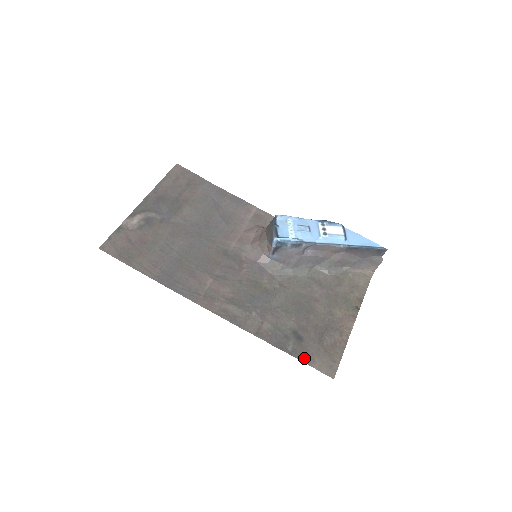
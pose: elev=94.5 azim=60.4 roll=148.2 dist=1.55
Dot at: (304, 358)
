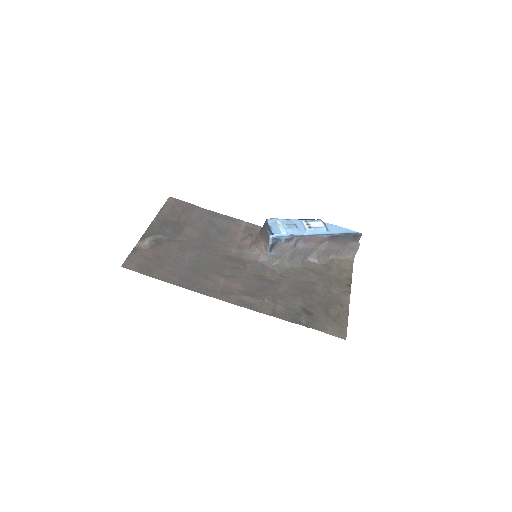
Dot at: (317, 327)
